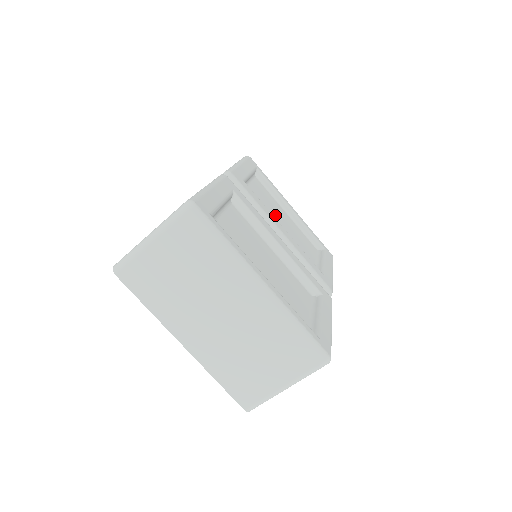
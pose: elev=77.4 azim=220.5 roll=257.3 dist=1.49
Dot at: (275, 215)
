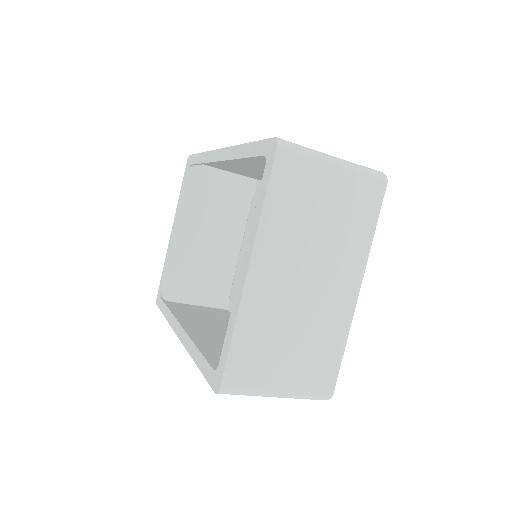
Dot at: occluded
